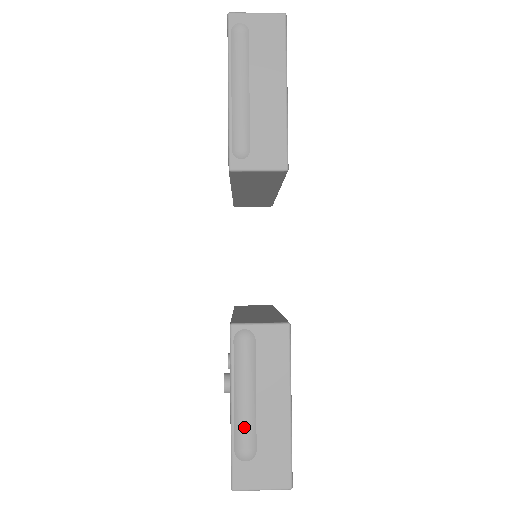
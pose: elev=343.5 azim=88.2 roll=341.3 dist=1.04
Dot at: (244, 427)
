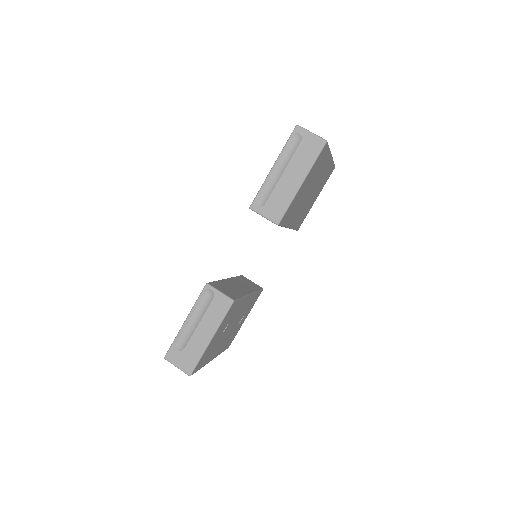
Dot at: (186, 334)
